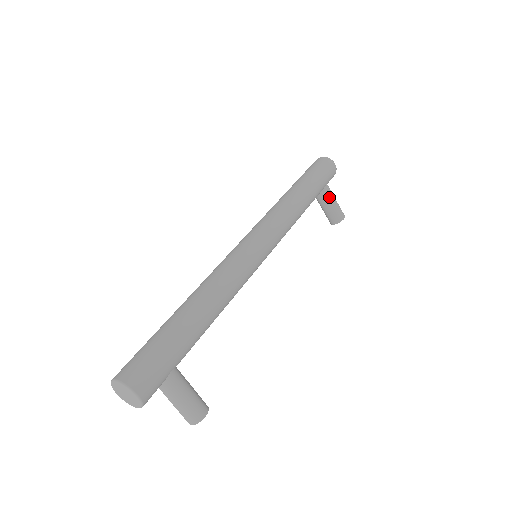
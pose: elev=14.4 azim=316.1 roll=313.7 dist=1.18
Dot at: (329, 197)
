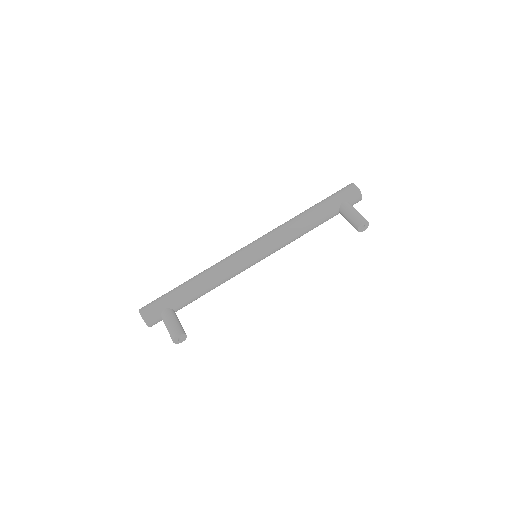
Dot at: (346, 210)
